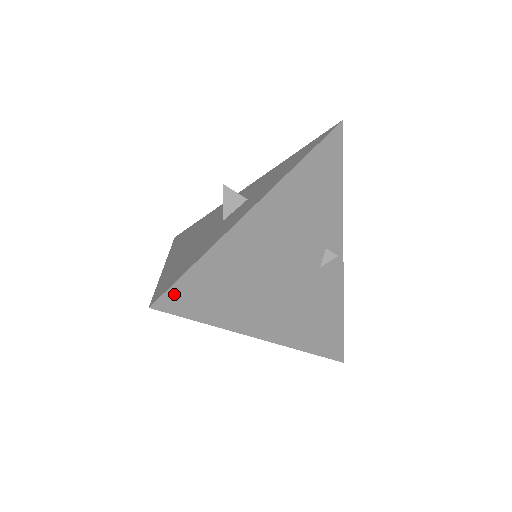
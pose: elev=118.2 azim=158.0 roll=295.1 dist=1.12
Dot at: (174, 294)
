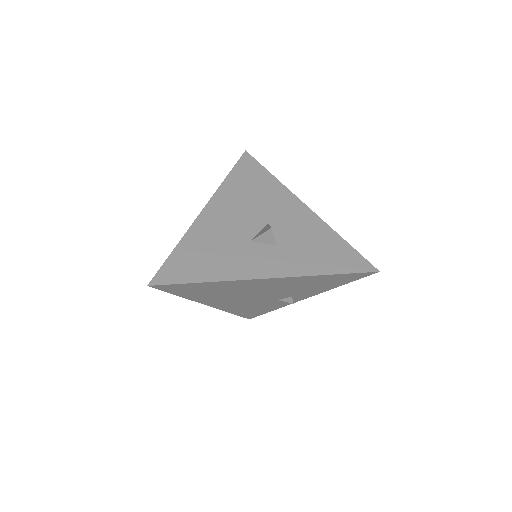
Dot at: (168, 286)
